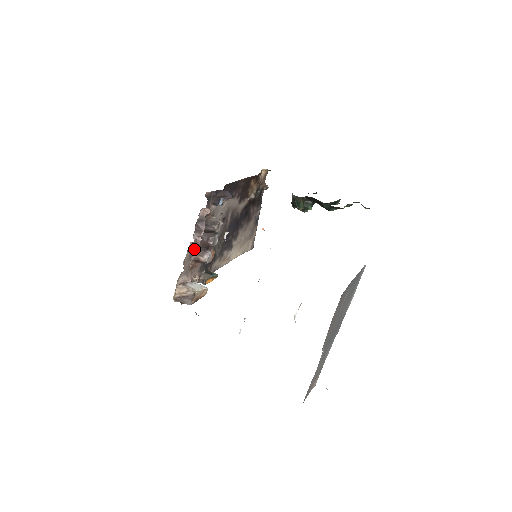
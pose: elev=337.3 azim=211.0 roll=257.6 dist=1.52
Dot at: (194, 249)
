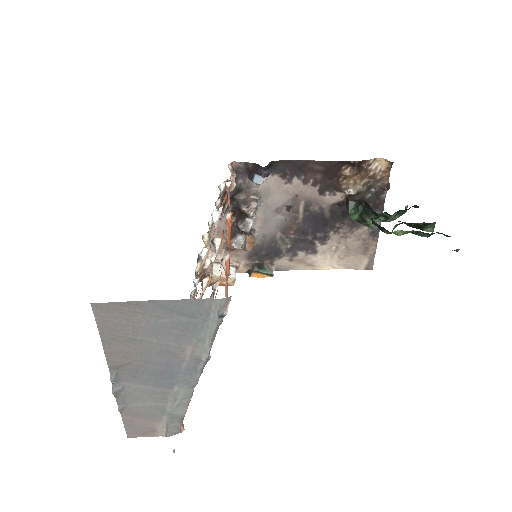
Dot at: occluded
